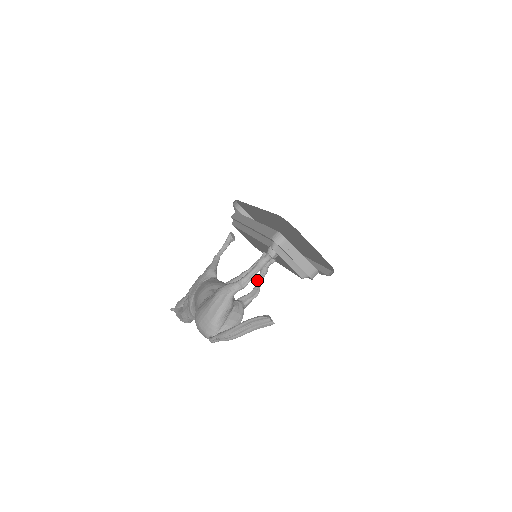
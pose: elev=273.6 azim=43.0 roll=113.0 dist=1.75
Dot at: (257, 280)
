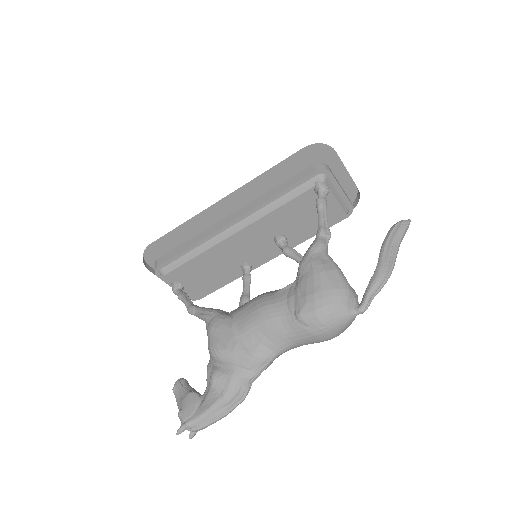
Dot at: (298, 259)
